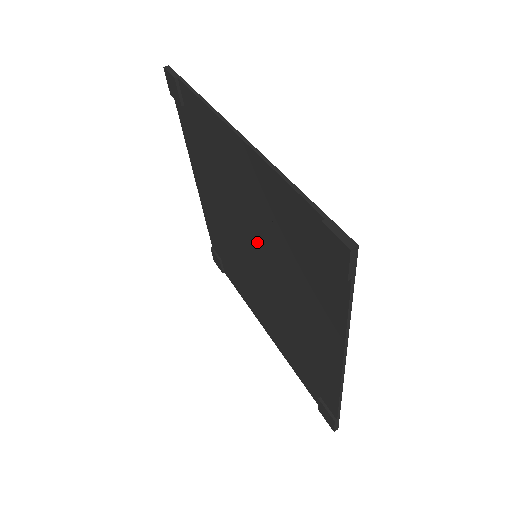
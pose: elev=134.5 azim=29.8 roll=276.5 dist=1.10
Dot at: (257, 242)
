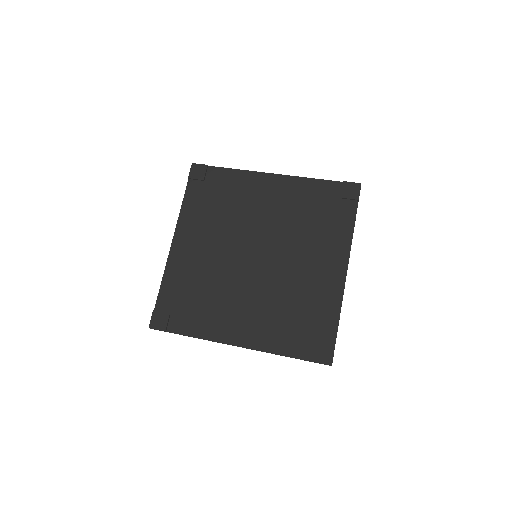
Dot at: (266, 238)
